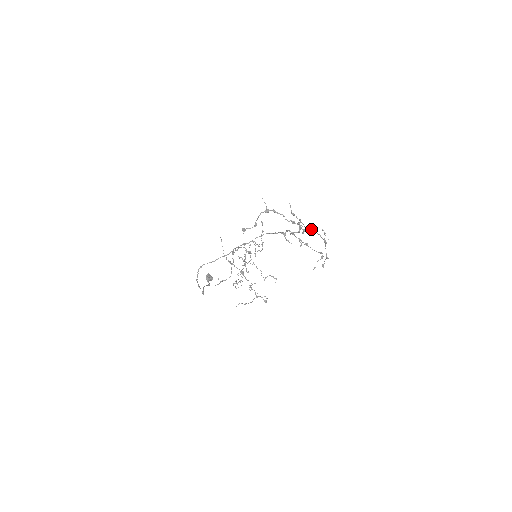
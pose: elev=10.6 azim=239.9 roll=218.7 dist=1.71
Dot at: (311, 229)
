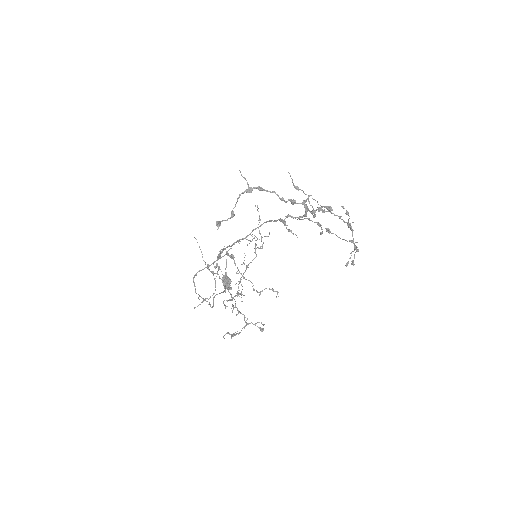
Dot at: (320, 210)
